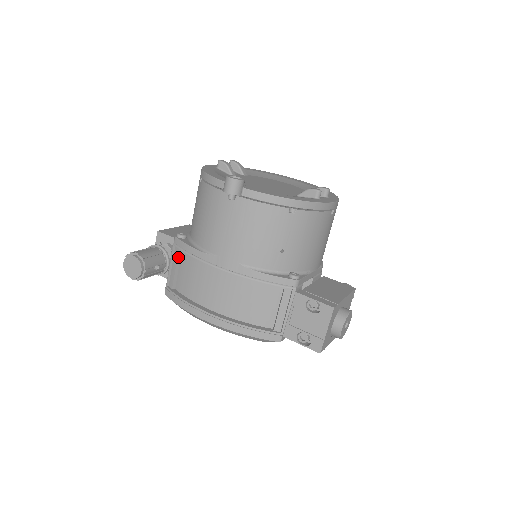
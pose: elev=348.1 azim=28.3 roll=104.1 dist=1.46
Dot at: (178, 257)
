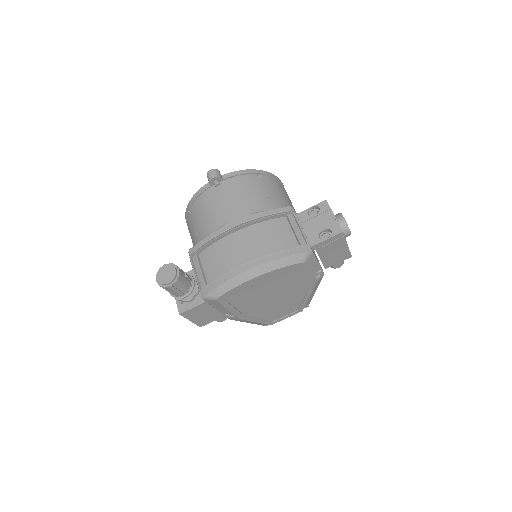
Dot at: (199, 261)
